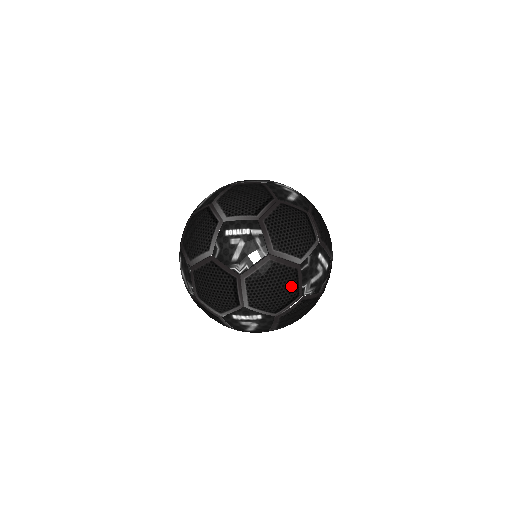
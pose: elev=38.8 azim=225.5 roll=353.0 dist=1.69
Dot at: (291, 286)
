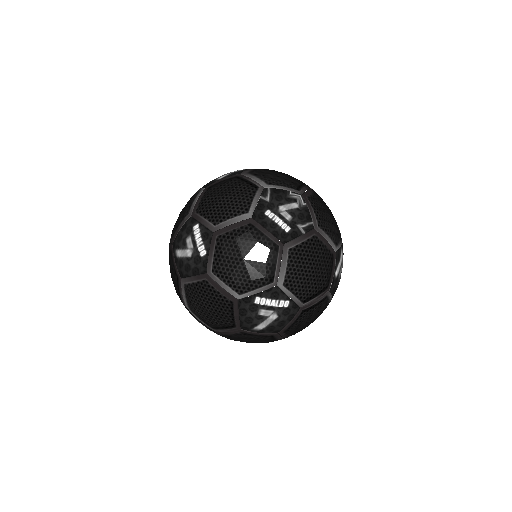
Dot at: occluded
